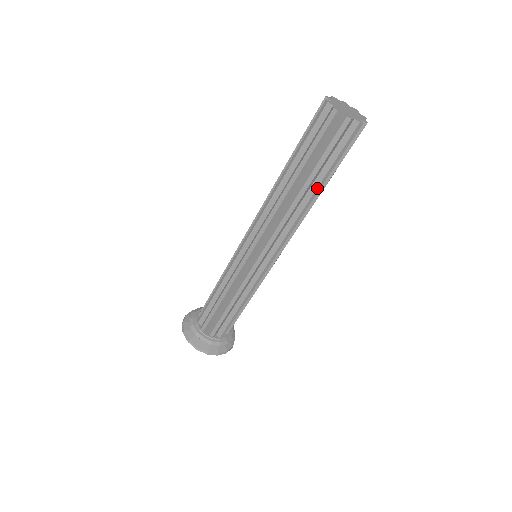
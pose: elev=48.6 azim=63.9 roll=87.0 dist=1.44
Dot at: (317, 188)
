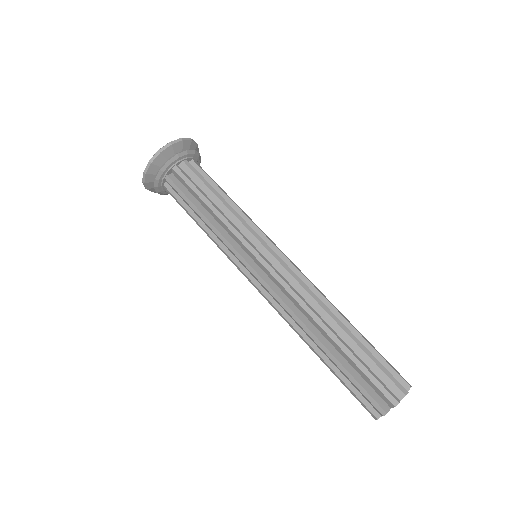
Dot at: occluded
